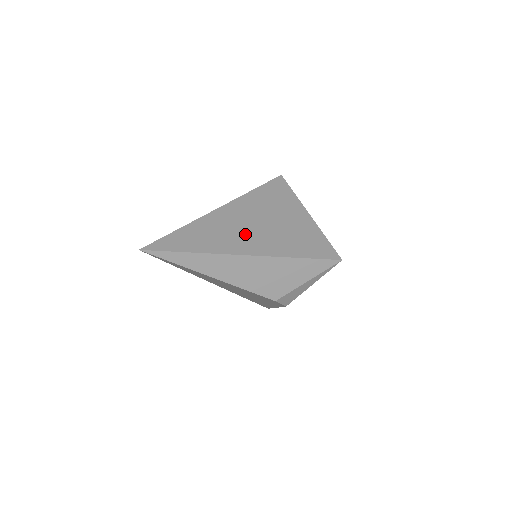
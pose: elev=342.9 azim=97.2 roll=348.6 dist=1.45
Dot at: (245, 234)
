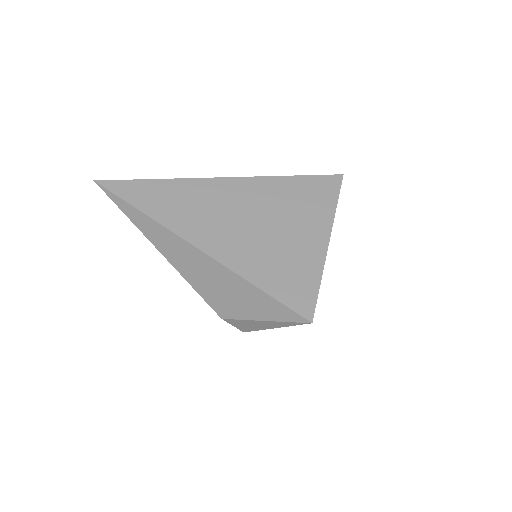
Dot at: (220, 223)
